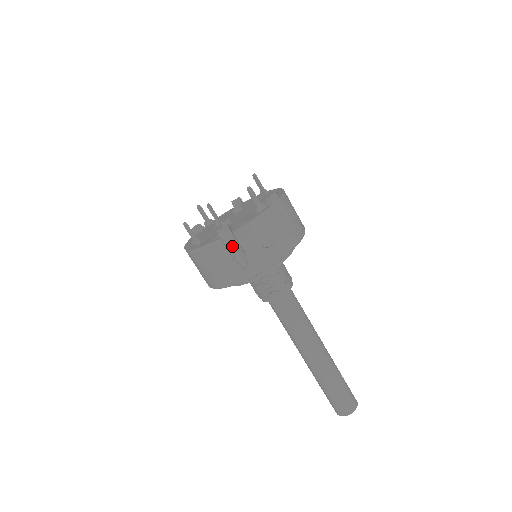
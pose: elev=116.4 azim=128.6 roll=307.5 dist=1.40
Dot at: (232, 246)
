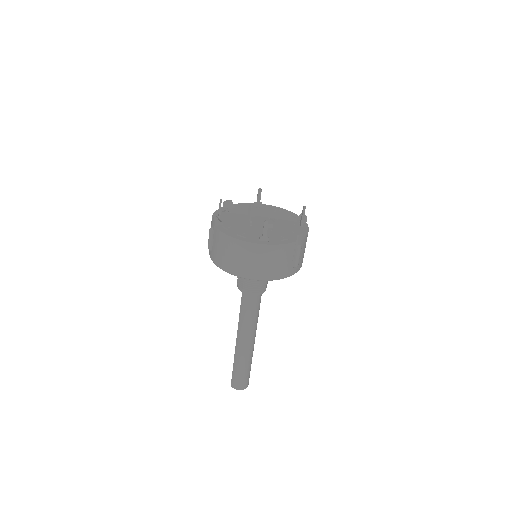
Dot at: occluded
